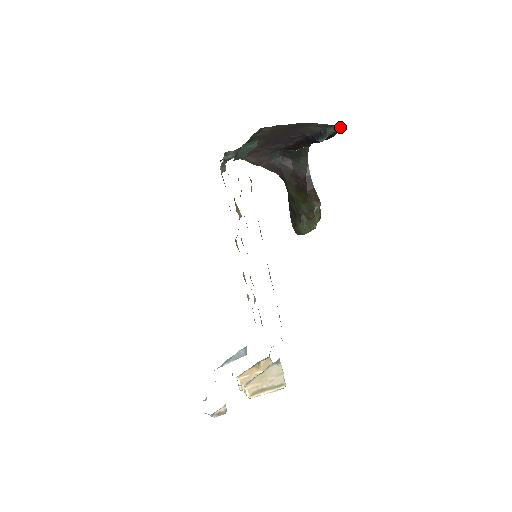
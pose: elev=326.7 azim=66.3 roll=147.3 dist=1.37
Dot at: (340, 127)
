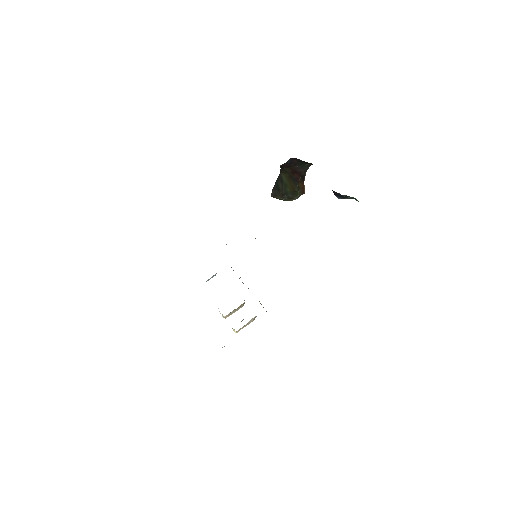
Dot at: occluded
